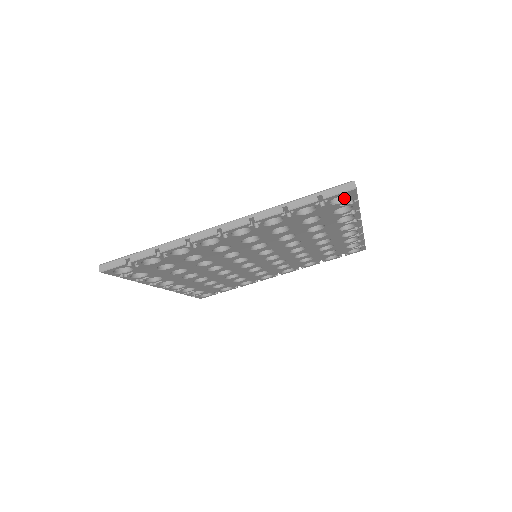
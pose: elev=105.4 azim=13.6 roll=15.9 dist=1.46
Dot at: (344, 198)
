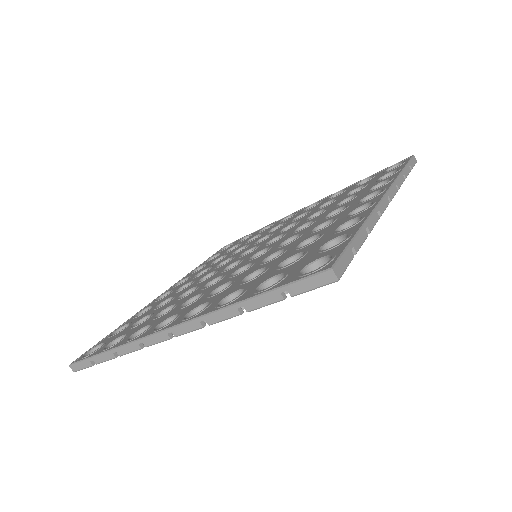
Dot at: occluded
